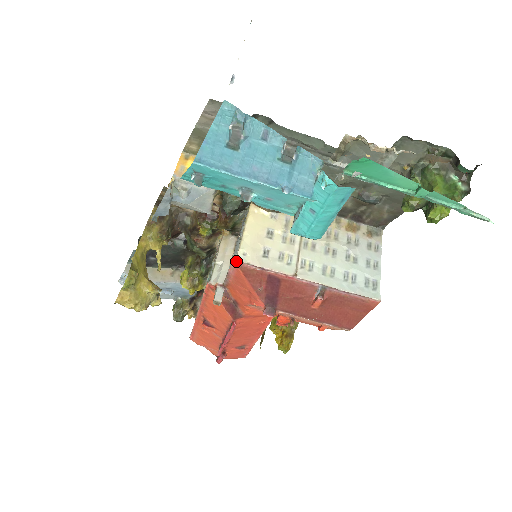
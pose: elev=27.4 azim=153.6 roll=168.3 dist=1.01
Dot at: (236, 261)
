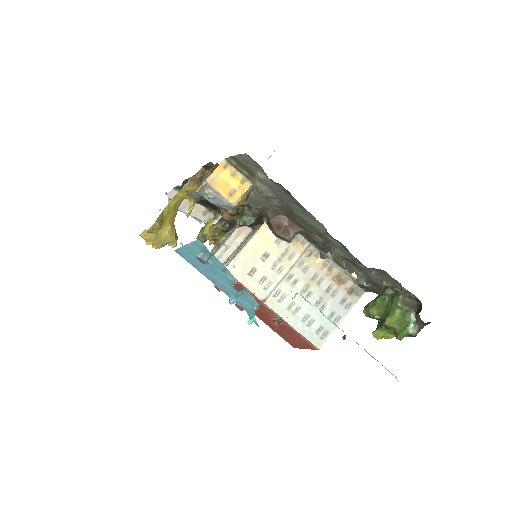
Dot at: occluded
